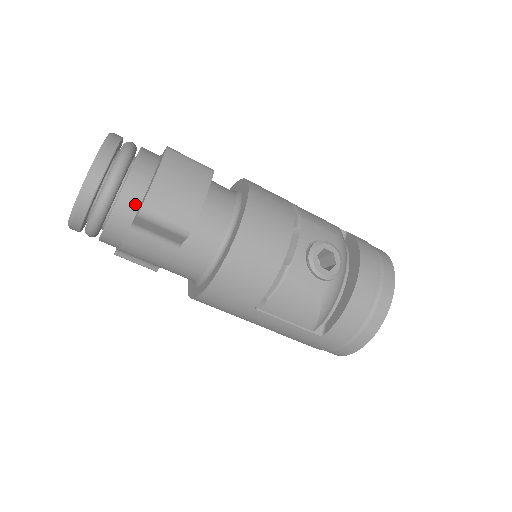
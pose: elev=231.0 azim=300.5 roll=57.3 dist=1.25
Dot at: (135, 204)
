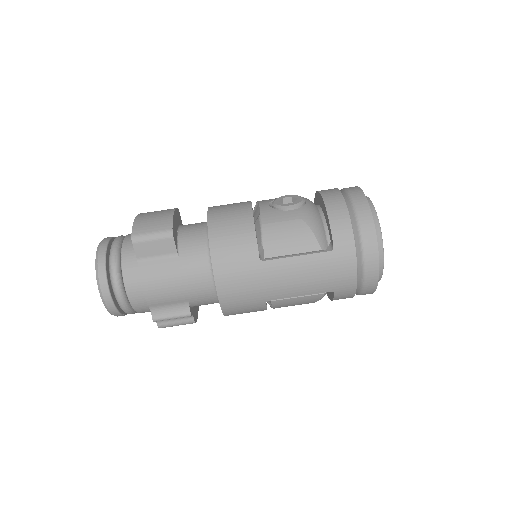
Dot at: occluded
